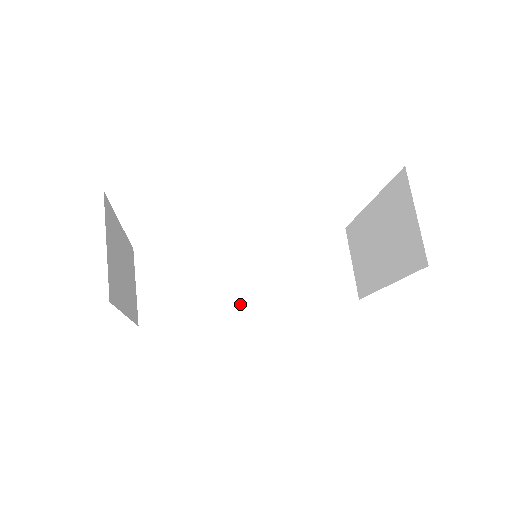
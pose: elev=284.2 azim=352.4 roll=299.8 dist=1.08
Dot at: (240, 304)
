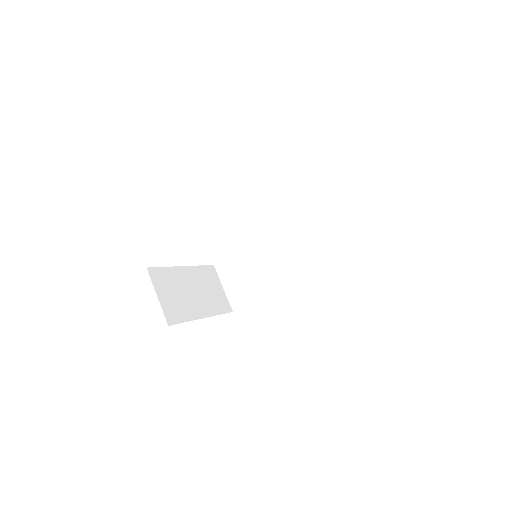
Dot at: (283, 278)
